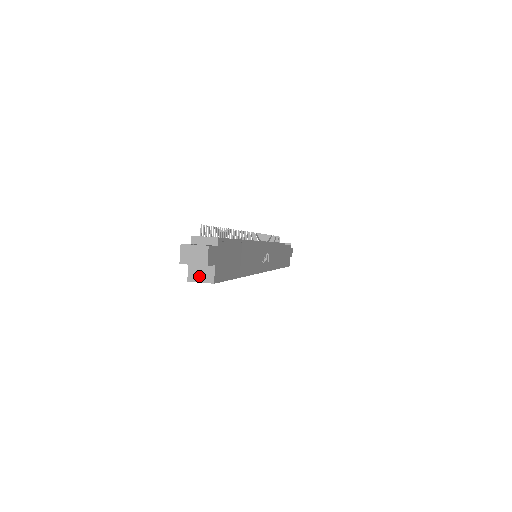
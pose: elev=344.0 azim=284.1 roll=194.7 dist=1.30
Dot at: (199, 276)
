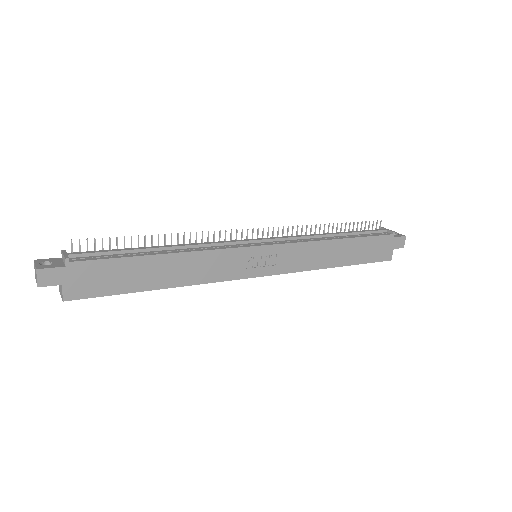
Dot at: (60, 290)
